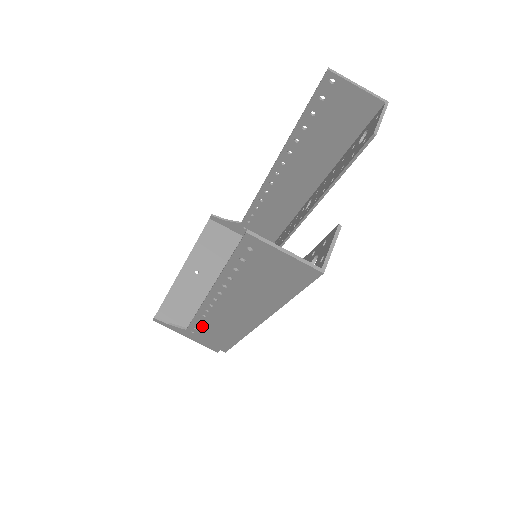
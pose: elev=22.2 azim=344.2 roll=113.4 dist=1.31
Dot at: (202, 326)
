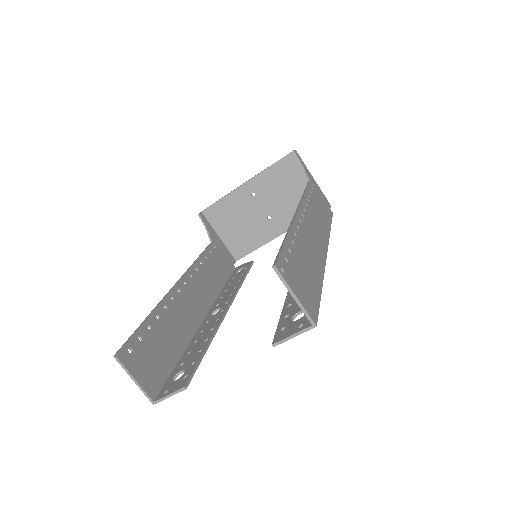
Dot at: (206, 262)
